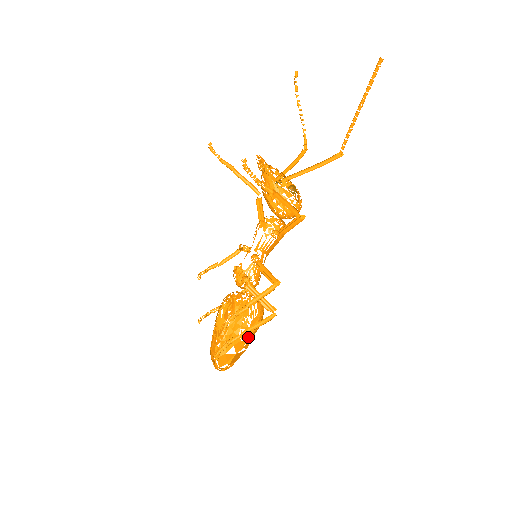
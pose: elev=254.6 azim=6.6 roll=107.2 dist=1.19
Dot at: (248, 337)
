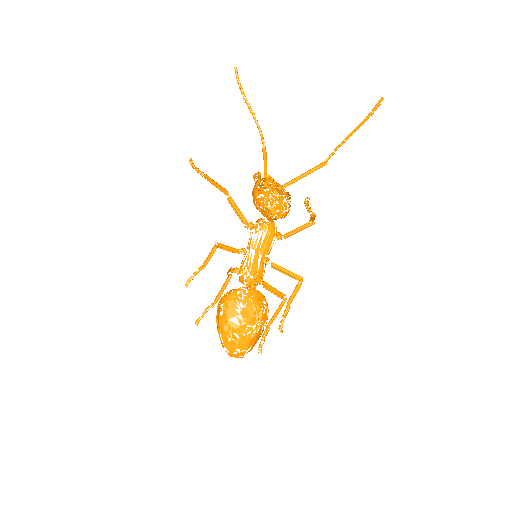
Dot at: occluded
